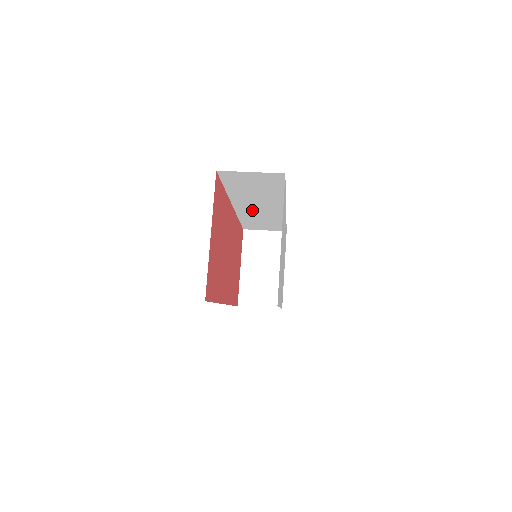
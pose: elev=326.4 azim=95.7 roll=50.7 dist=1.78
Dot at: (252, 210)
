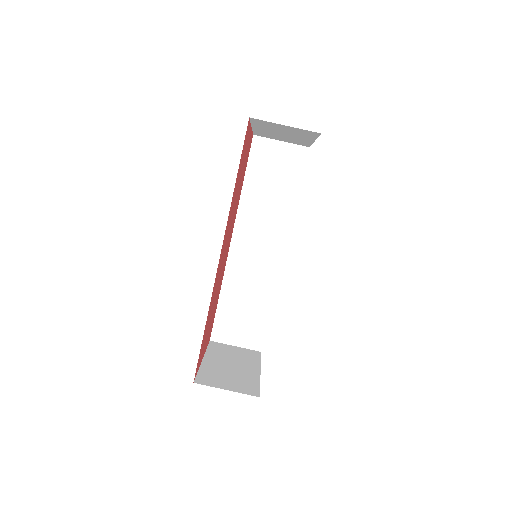
Dot at: occluded
